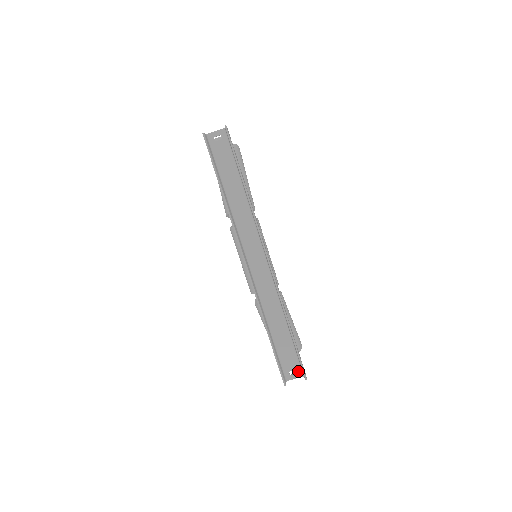
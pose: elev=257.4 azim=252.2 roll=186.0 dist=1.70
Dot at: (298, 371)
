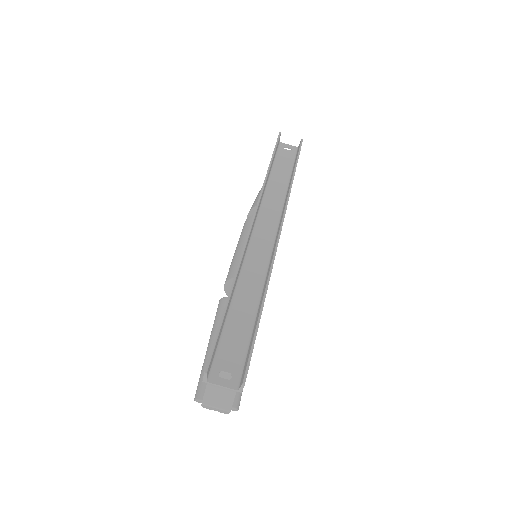
Dot at: (234, 378)
